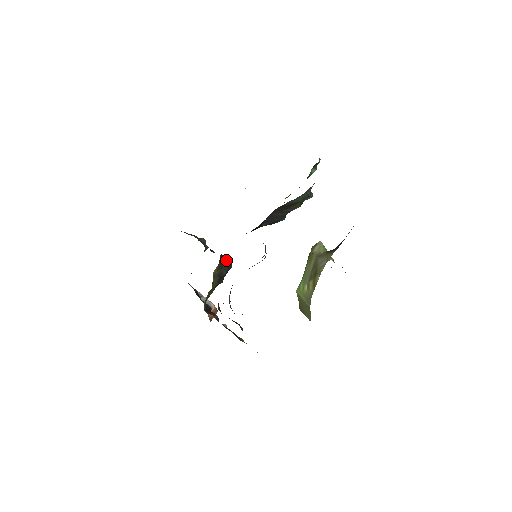
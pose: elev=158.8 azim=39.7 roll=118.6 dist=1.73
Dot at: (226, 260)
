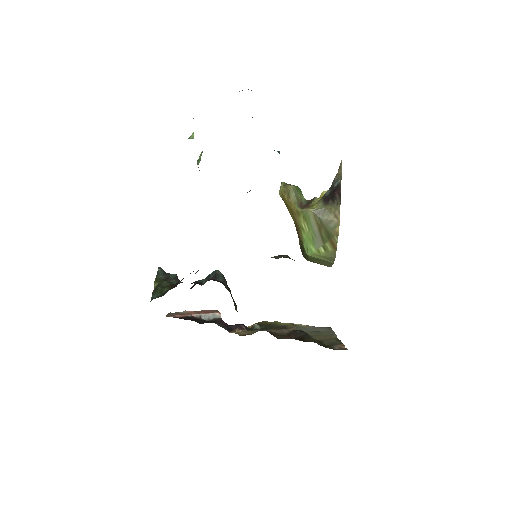
Dot at: (223, 280)
